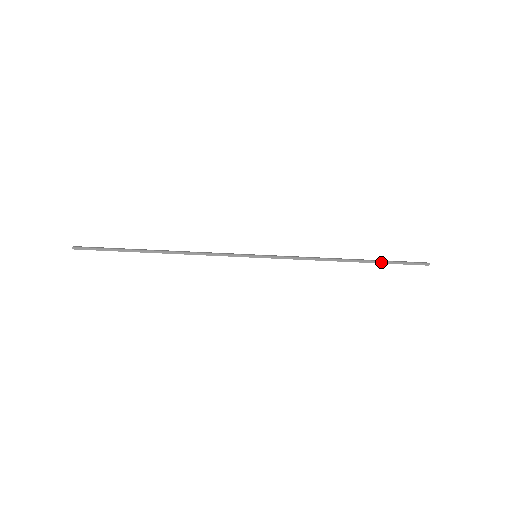
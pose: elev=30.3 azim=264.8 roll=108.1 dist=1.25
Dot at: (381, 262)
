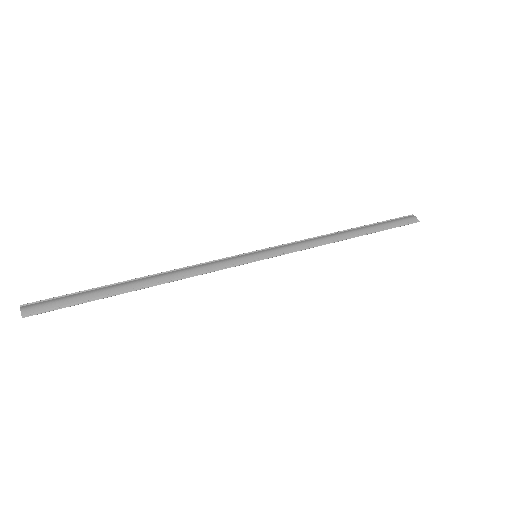
Dot at: (379, 231)
